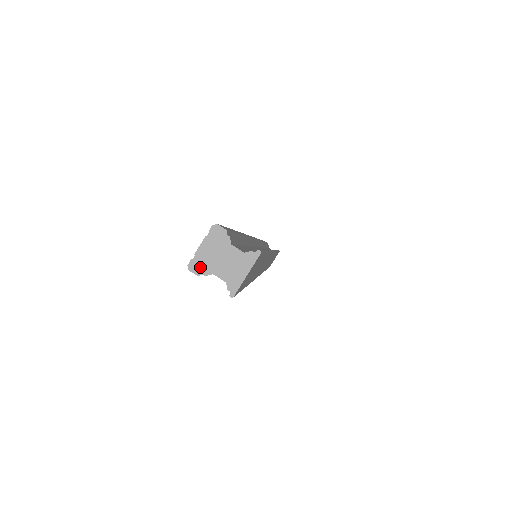
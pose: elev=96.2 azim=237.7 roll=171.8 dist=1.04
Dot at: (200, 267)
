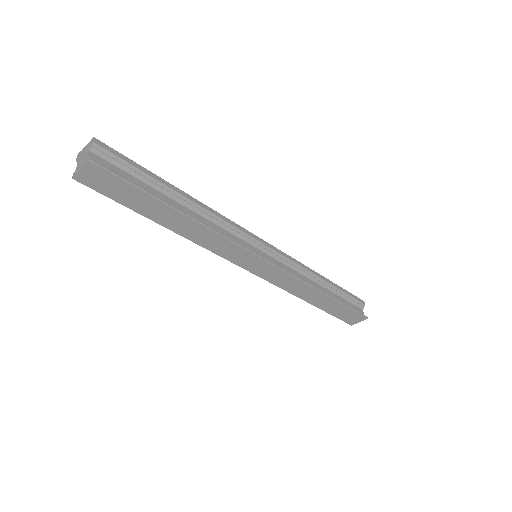
Dot at: (79, 157)
